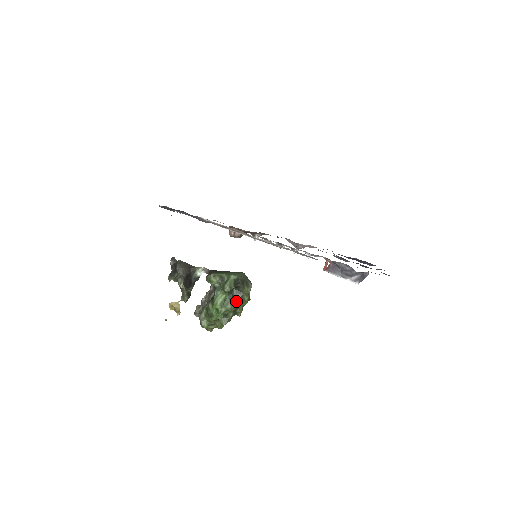
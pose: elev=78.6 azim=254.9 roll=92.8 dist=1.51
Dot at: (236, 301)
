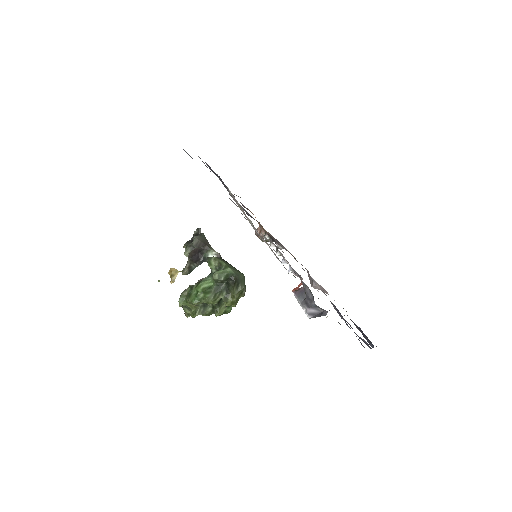
Dot at: (220, 297)
